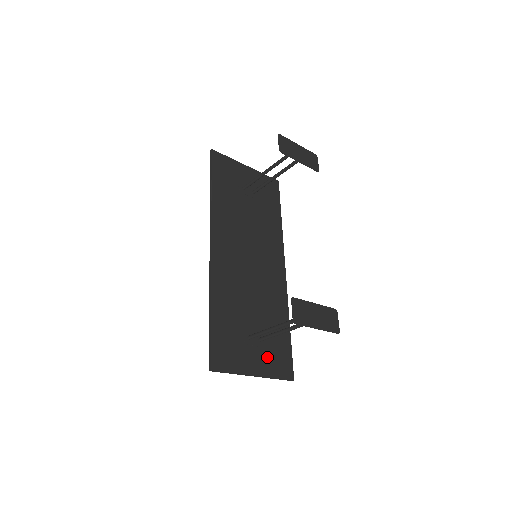
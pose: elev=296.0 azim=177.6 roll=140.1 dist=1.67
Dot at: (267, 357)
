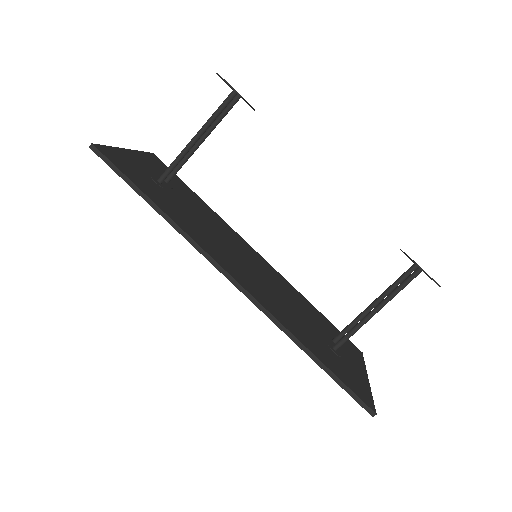
Dot at: (348, 352)
